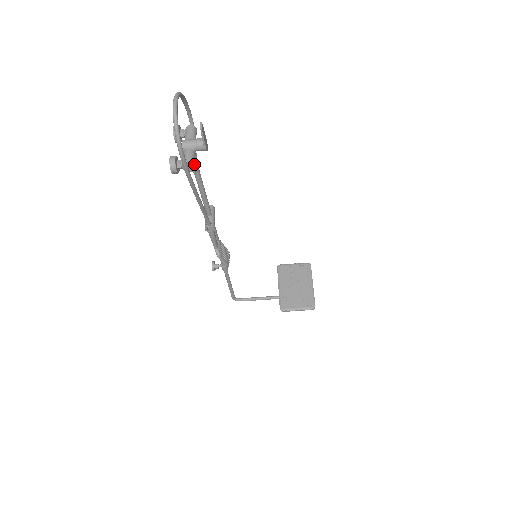
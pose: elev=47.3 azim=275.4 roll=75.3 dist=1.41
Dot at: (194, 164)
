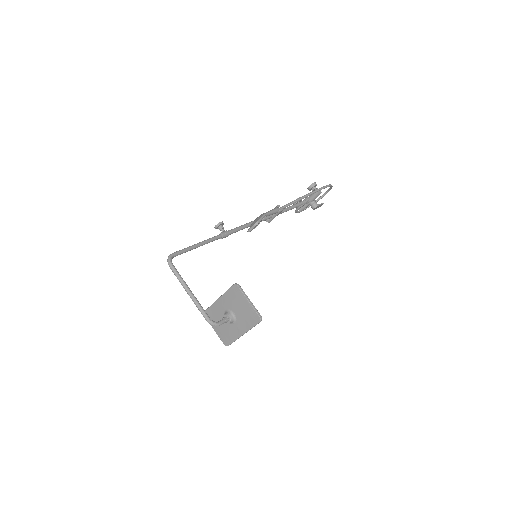
Dot at: occluded
